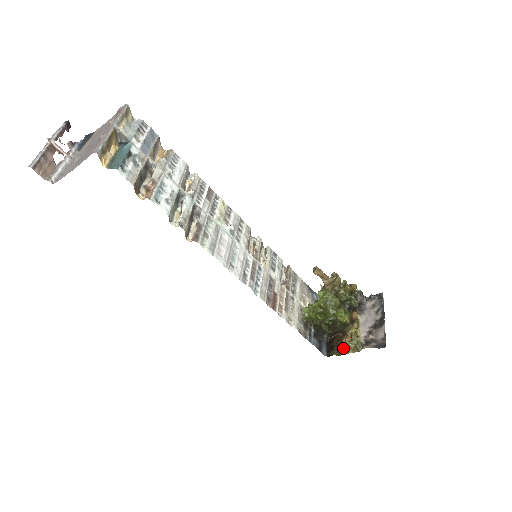
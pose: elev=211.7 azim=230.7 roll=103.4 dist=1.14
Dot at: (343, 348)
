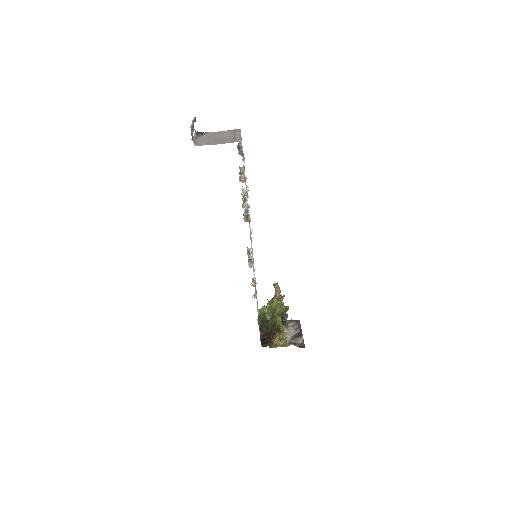
Dot at: (274, 344)
